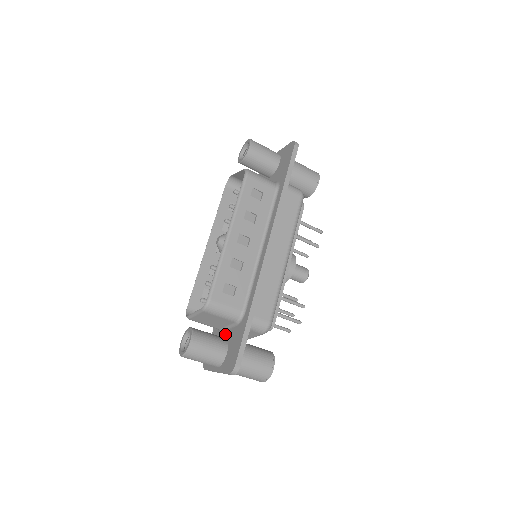
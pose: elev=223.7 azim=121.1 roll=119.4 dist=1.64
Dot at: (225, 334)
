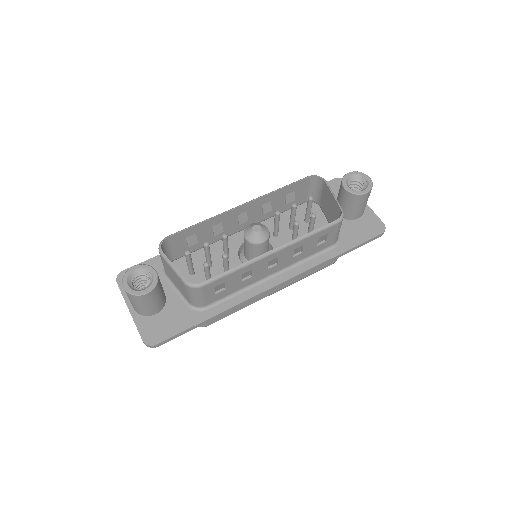
Dot at: (168, 290)
